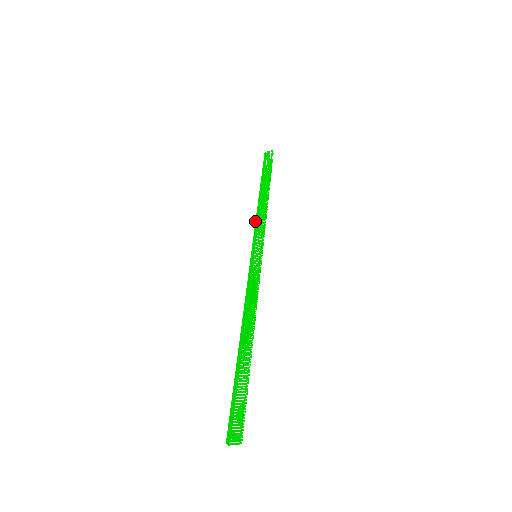
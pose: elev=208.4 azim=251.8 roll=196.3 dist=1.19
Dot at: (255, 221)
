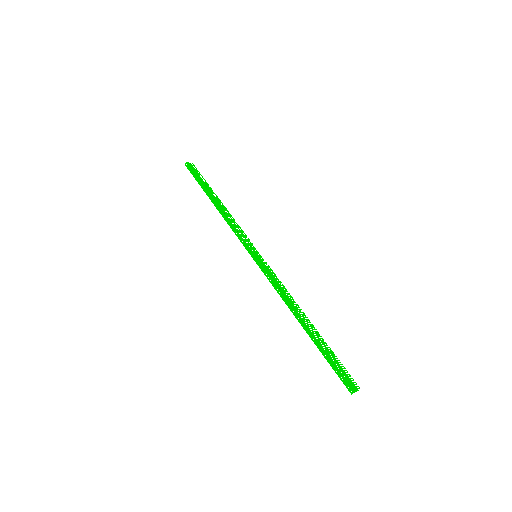
Dot at: (233, 226)
